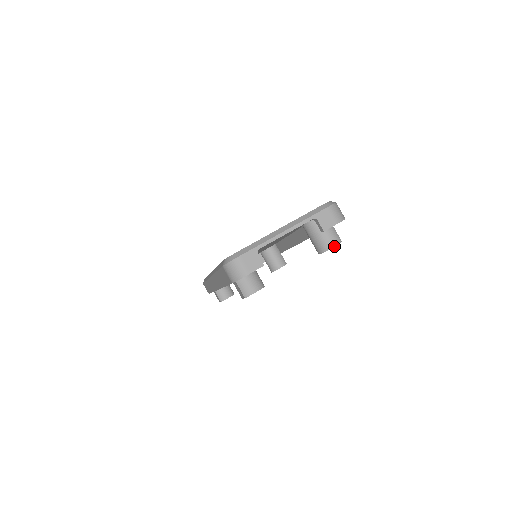
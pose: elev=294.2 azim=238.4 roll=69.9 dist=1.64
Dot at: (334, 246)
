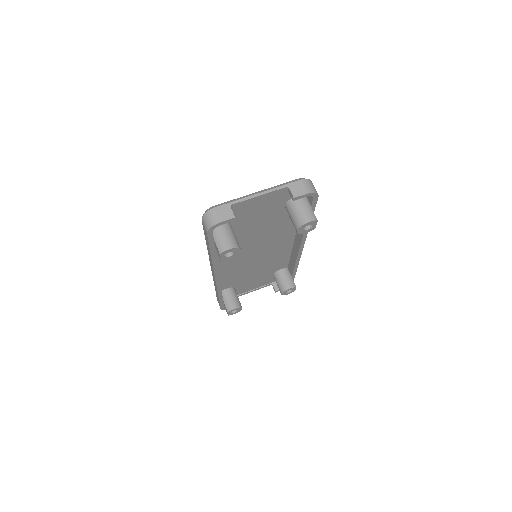
Dot at: (309, 221)
